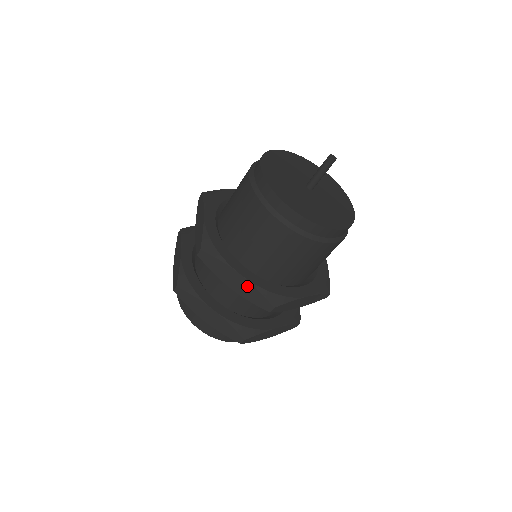
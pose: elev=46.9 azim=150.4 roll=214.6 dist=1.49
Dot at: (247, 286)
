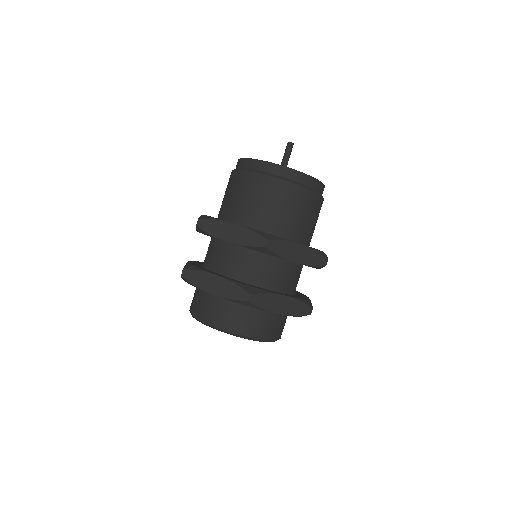
Dot at: (240, 231)
